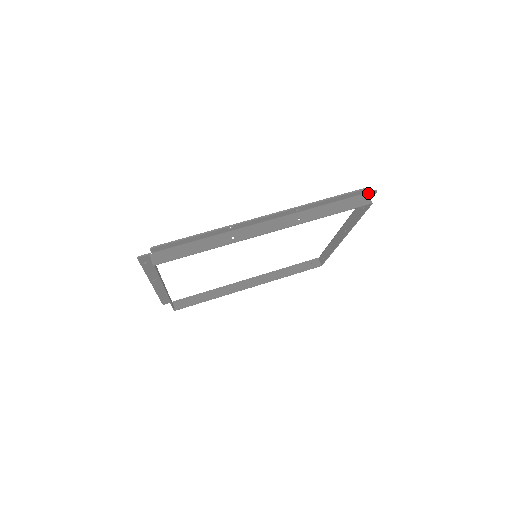
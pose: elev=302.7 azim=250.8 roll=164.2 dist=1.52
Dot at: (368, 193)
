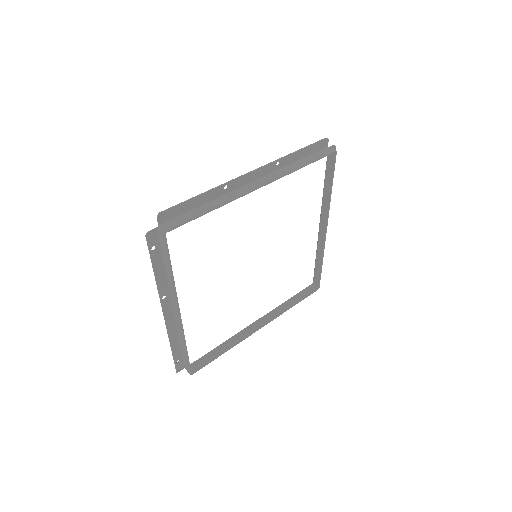
Dot at: (329, 148)
